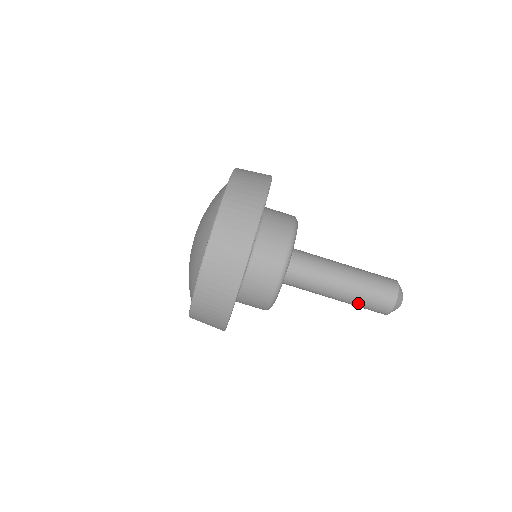
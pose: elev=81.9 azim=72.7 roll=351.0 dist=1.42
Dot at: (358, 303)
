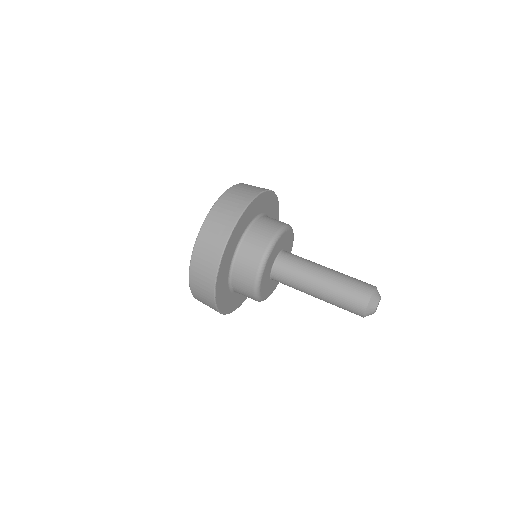
Dot at: (340, 290)
